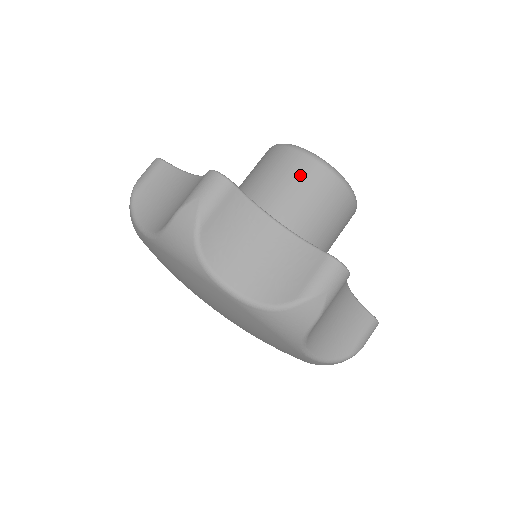
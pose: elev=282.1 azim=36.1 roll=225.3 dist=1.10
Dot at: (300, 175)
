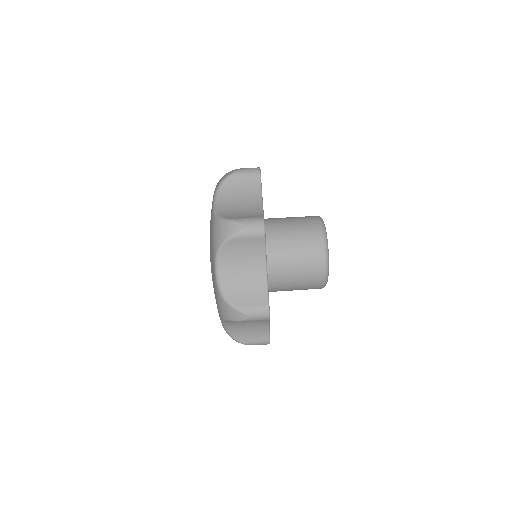
Dot at: (310, 282)
